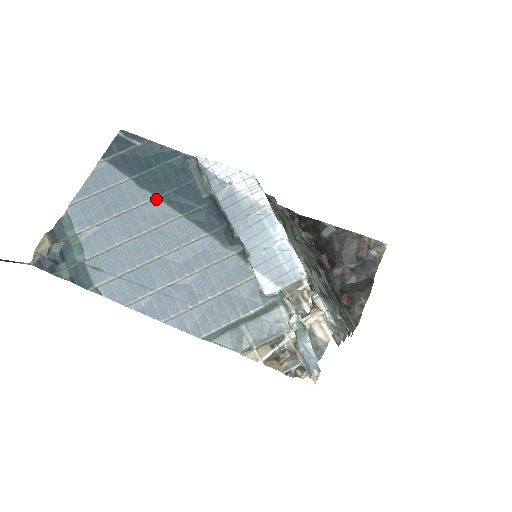
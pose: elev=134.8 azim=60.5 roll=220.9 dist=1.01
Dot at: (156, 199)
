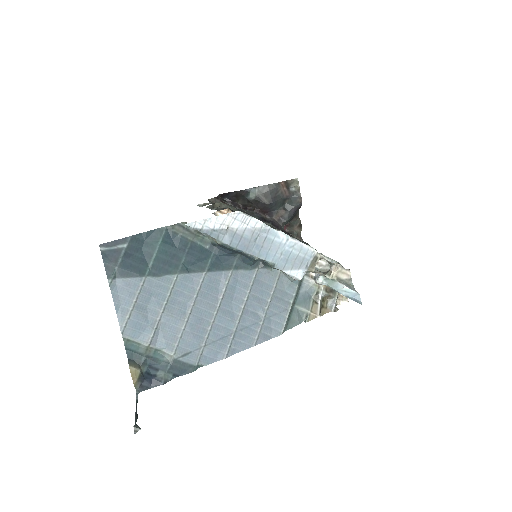
Dot at: (178, 276)
